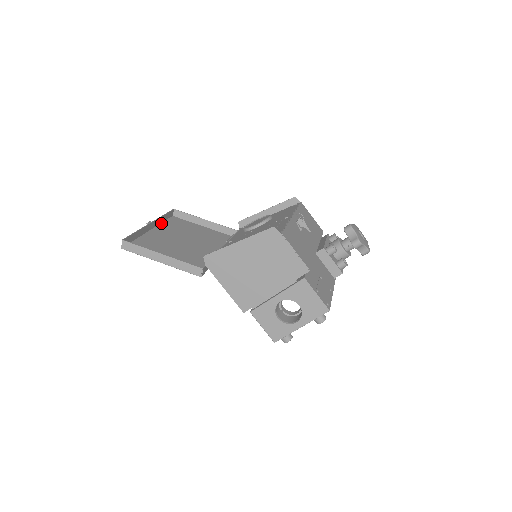
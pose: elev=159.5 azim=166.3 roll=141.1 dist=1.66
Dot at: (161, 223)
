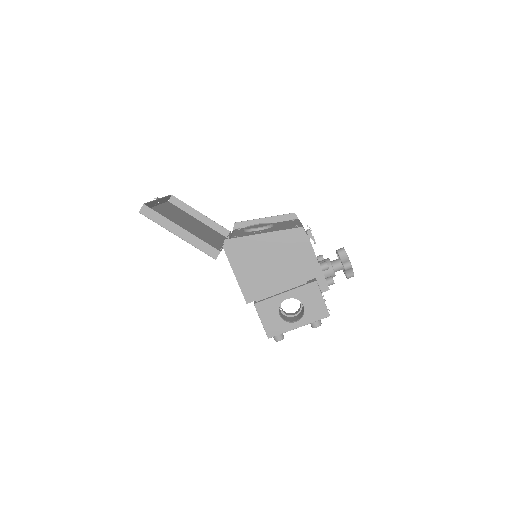
Dot at: (162, 203)
